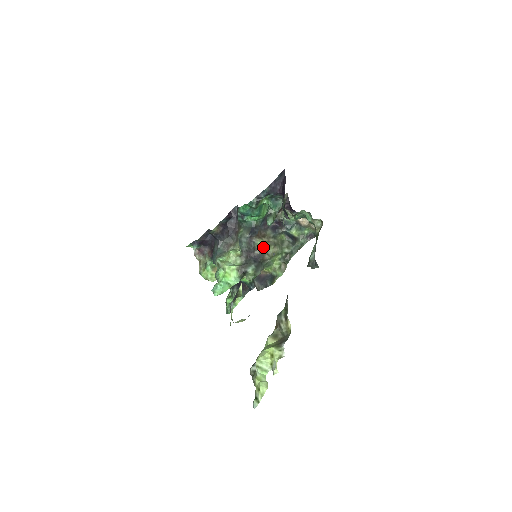
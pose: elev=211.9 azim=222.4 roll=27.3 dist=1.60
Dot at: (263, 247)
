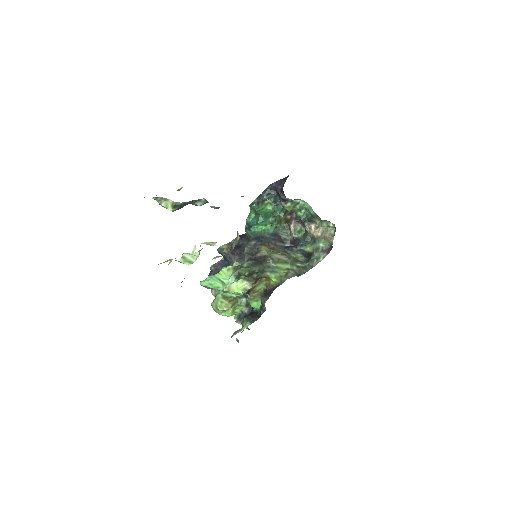
Dot at: (266, 251)
